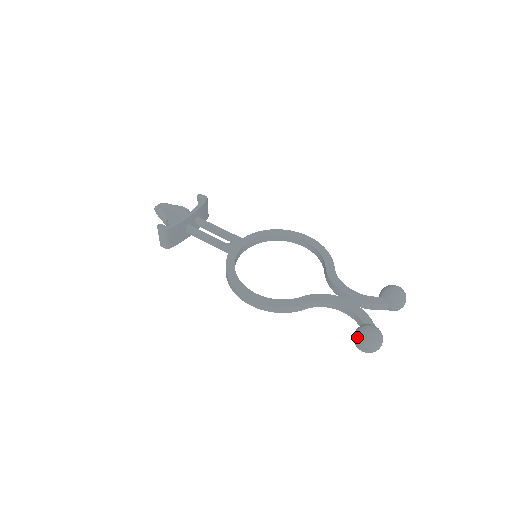
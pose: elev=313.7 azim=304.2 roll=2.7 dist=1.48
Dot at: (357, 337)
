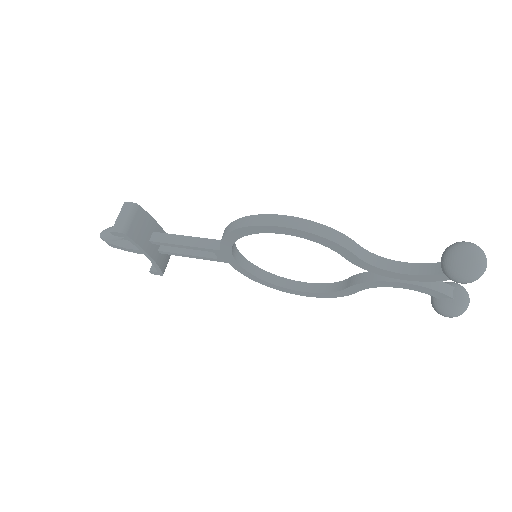
Dot at: (452, 246)
